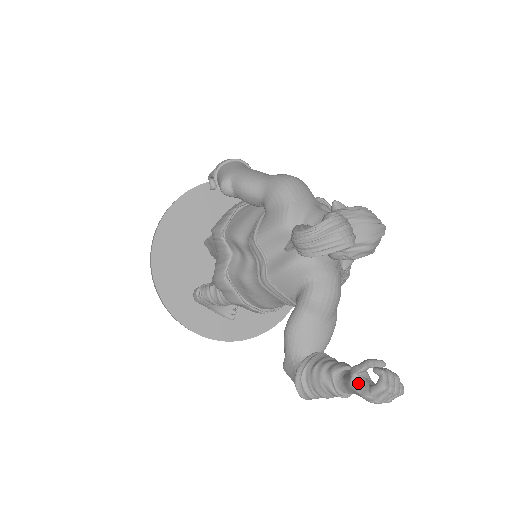
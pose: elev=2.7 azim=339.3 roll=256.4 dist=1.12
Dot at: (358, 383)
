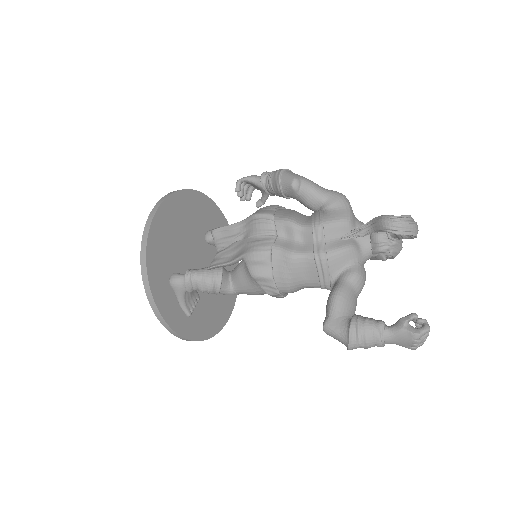
Dot at: (409, 327)
